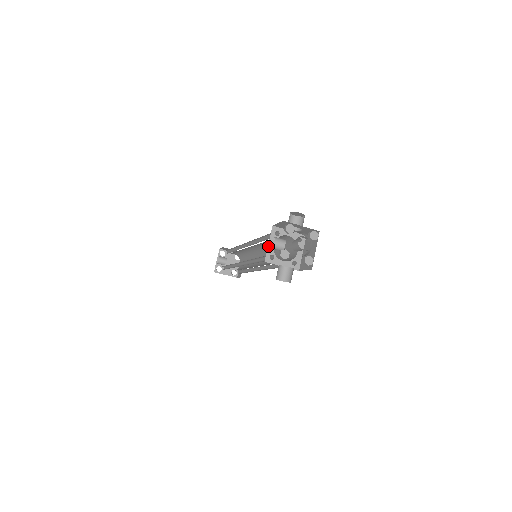
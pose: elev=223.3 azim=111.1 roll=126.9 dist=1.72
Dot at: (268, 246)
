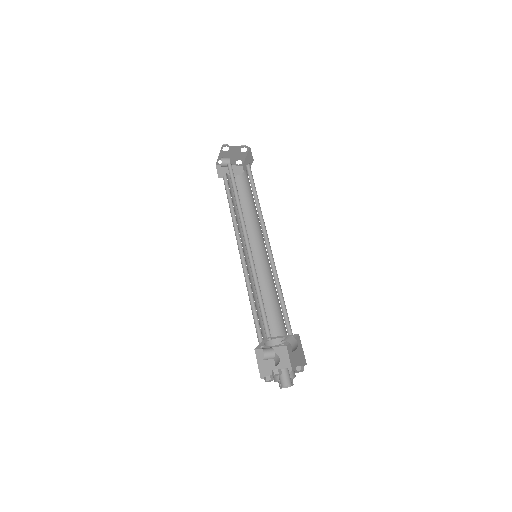
Dot at: (259, 344)
